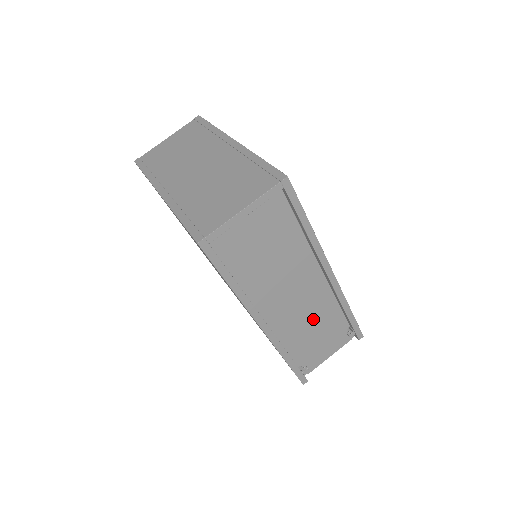
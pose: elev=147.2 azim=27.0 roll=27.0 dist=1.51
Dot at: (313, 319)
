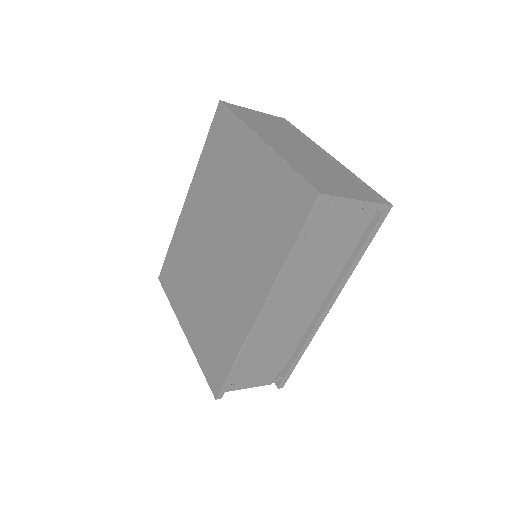
Dot at: (278, 340)
